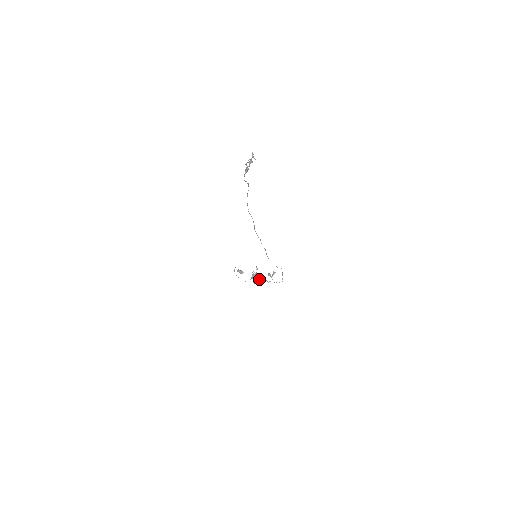
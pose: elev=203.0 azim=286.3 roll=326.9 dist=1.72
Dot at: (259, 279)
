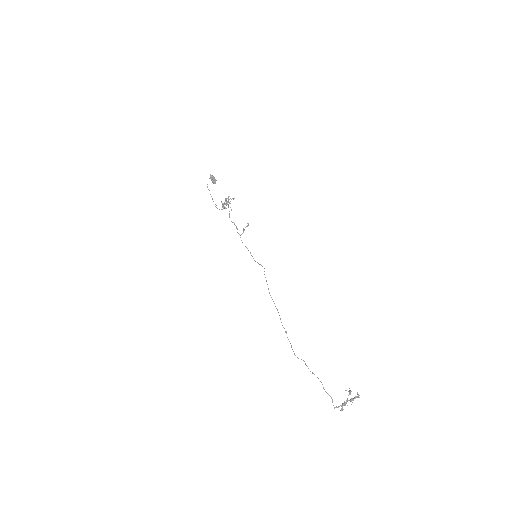
Dot at: (229, 215)
